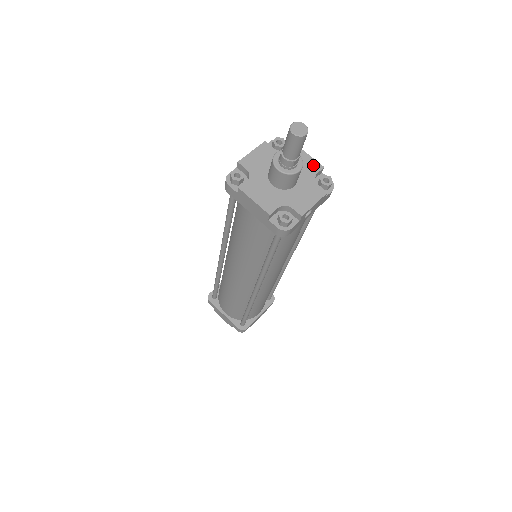
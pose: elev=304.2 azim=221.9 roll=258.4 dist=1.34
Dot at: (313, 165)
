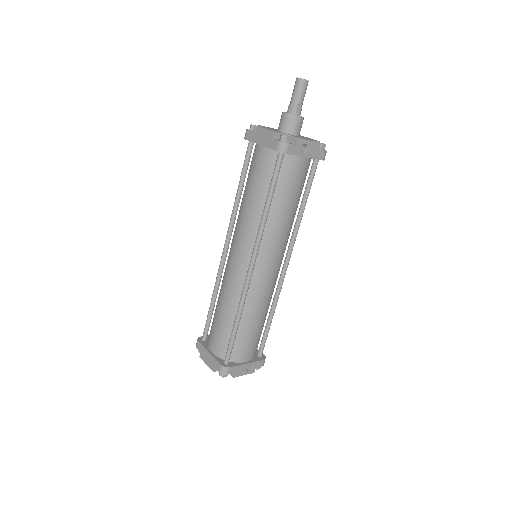
Dot at: (312, 139)
